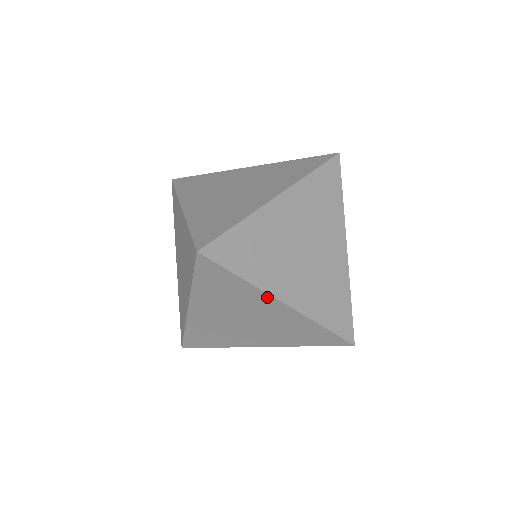
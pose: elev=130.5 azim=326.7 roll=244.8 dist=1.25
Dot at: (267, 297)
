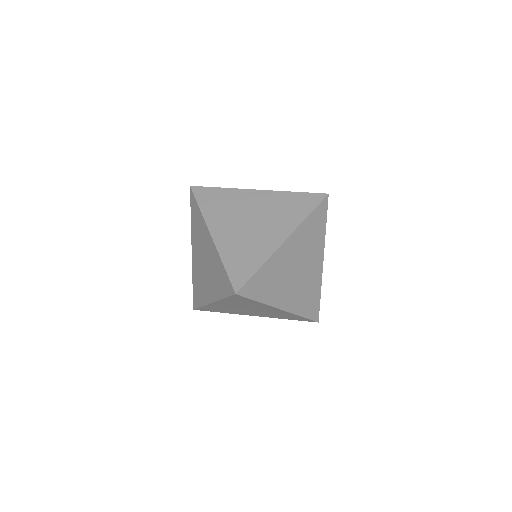
Dot at: (206, 228)
